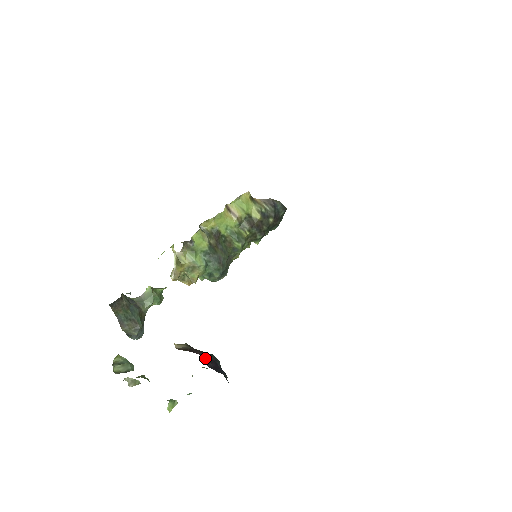
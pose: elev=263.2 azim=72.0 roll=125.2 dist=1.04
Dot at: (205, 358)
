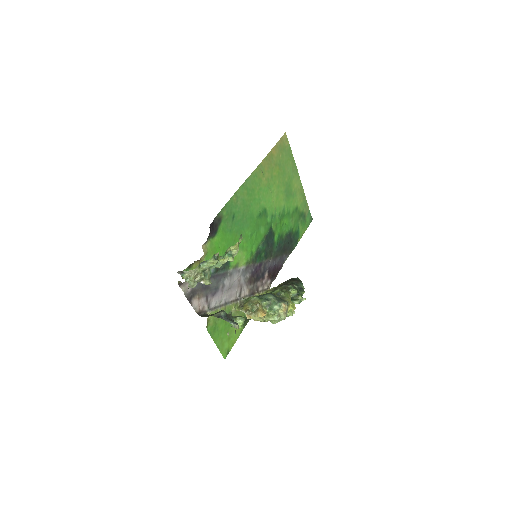
Dot at: occluded
